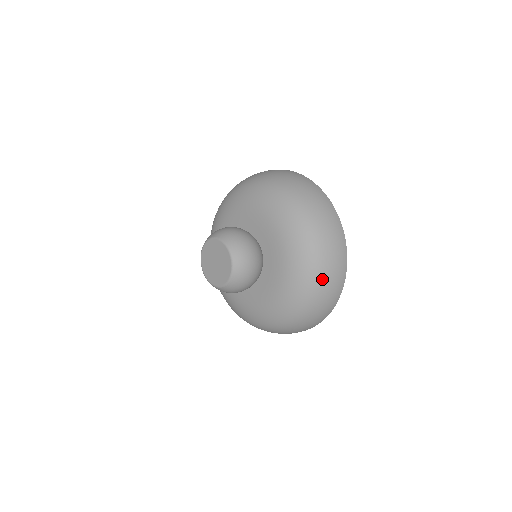
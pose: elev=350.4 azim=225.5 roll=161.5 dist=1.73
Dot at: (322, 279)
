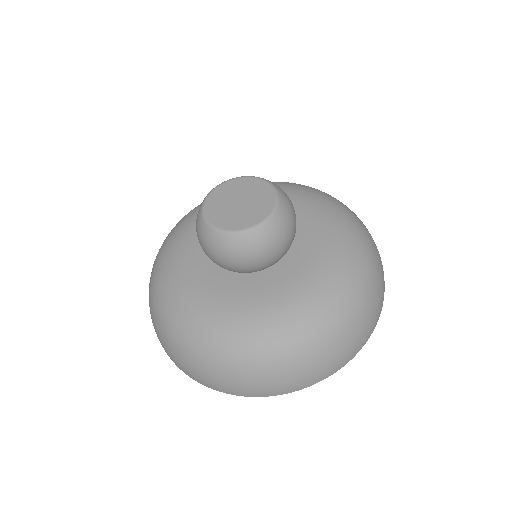
Dot at: (354, 214)
